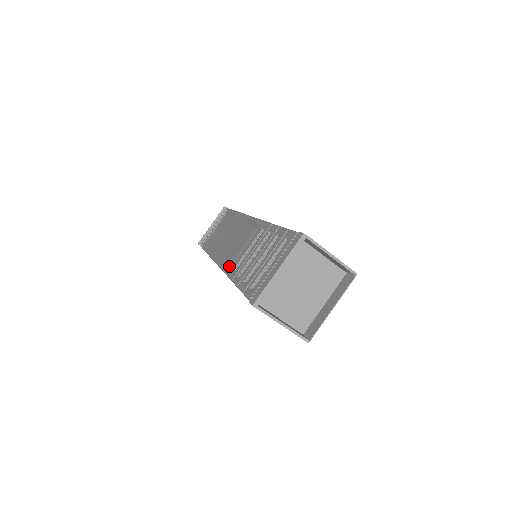
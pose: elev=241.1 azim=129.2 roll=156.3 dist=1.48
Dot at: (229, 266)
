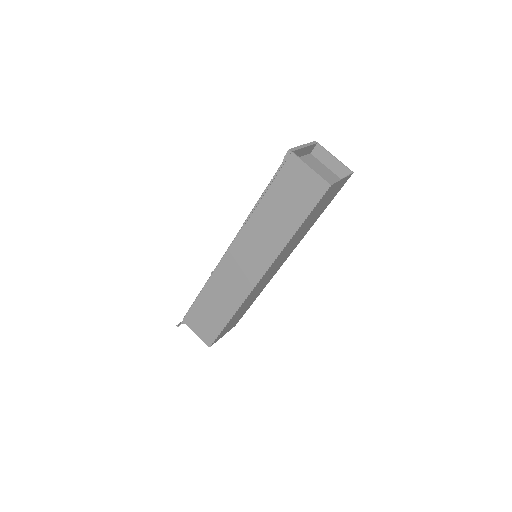
Dot at: occluded
